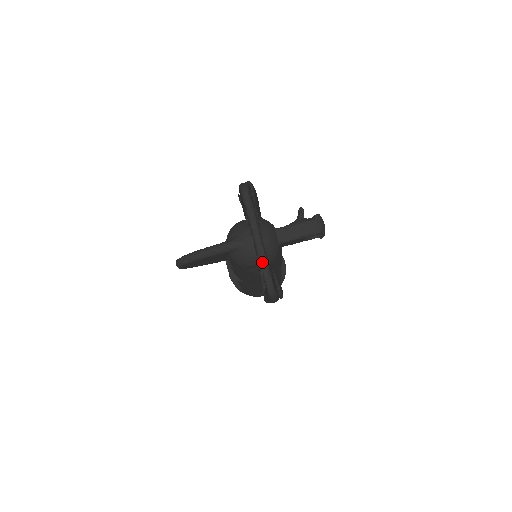
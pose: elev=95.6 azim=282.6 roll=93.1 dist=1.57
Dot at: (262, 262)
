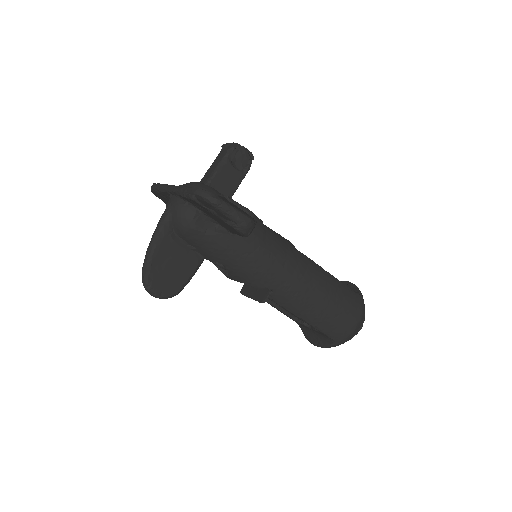
Dot at: (183, 191)
